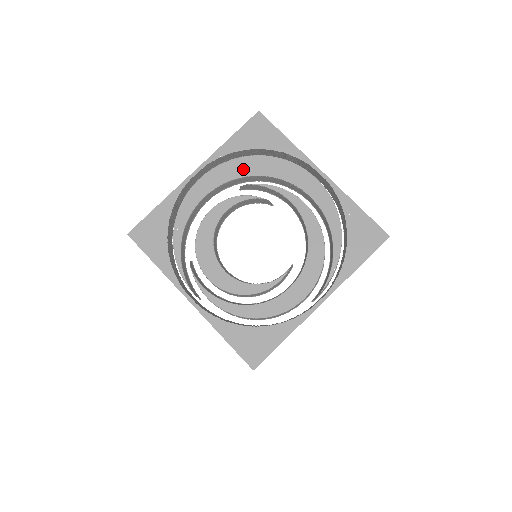
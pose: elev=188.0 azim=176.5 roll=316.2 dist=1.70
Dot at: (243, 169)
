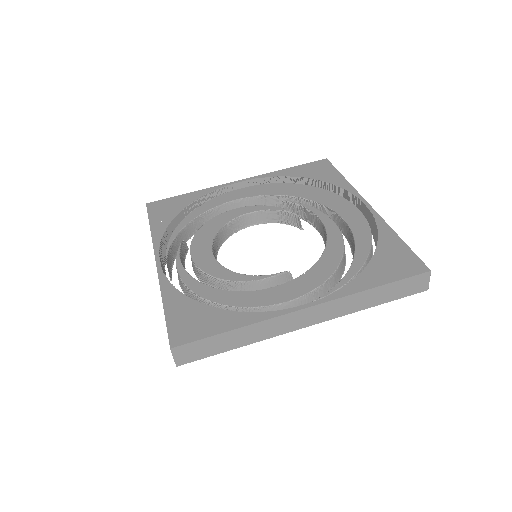
Dot at: (287, 190)
